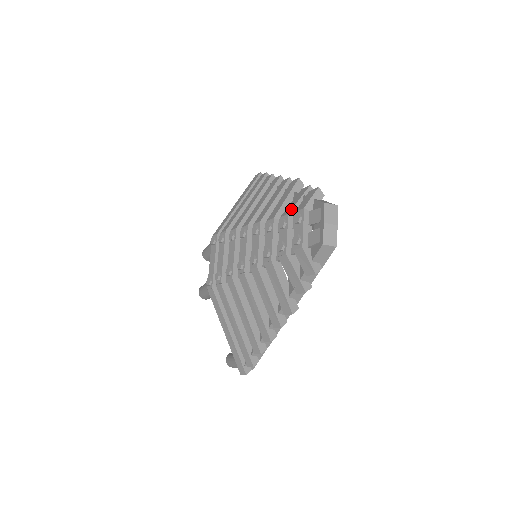
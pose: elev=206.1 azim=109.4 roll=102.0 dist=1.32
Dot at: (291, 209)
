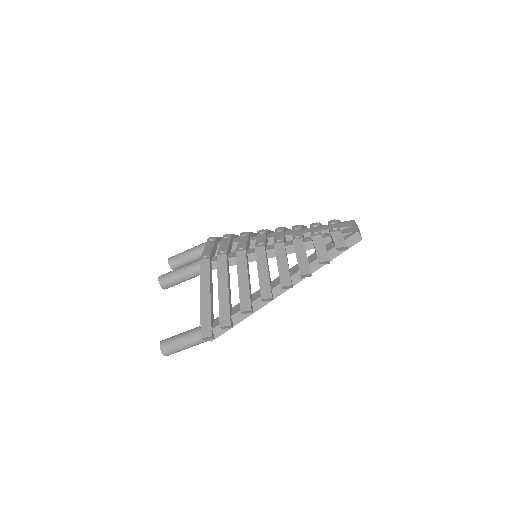
Dot at: (320, 223)
